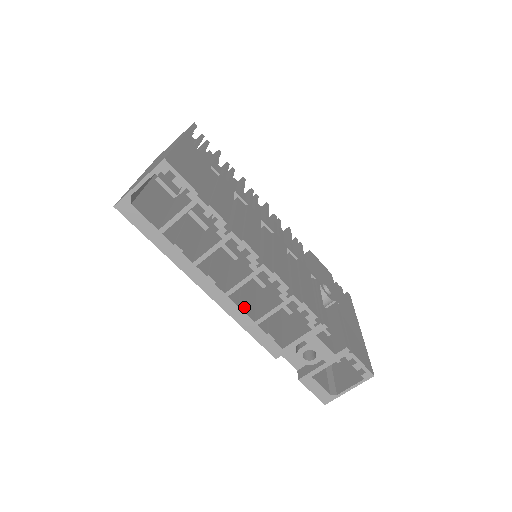
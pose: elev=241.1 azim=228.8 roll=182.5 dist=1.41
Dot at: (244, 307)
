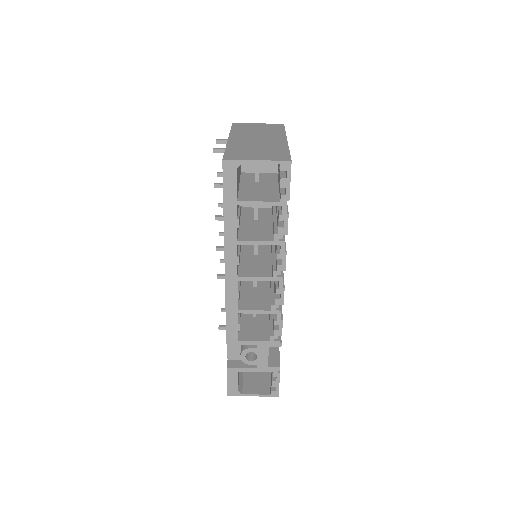
Dot at: occluded
